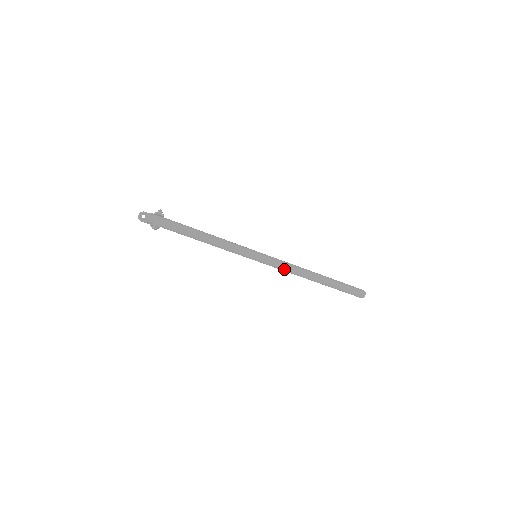
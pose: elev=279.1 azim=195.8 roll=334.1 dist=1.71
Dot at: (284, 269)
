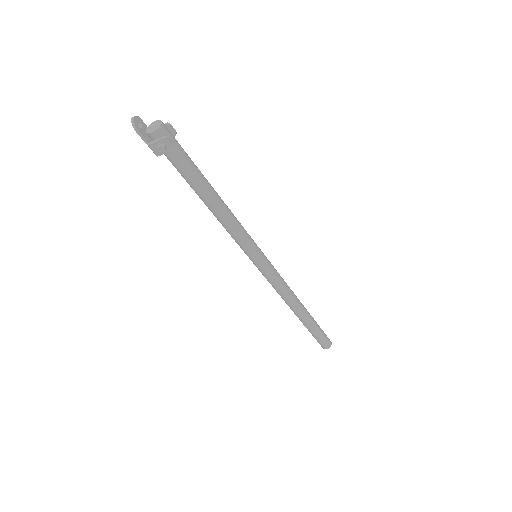
Dot at: (281, 284)
